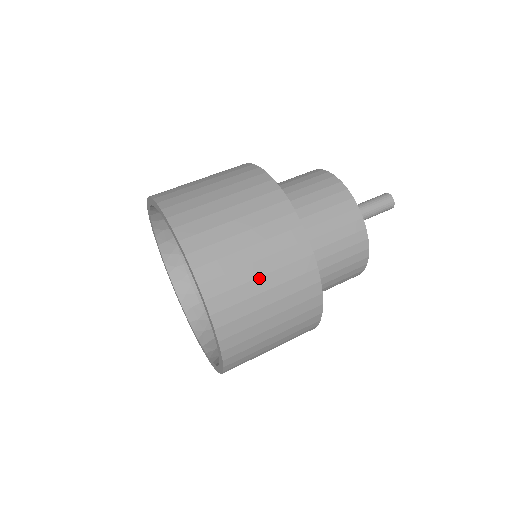
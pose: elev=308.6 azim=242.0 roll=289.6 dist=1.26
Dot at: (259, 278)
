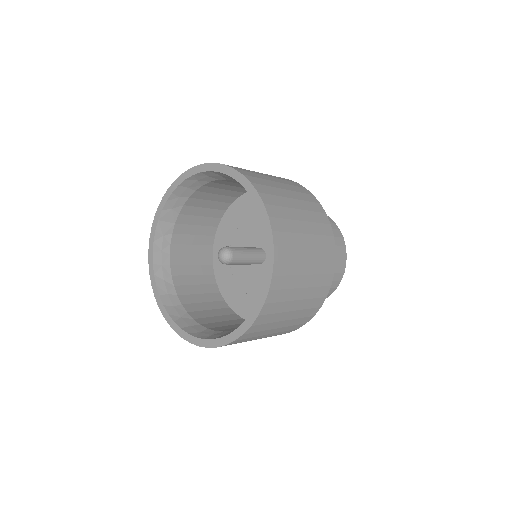
Dot at: occluded
